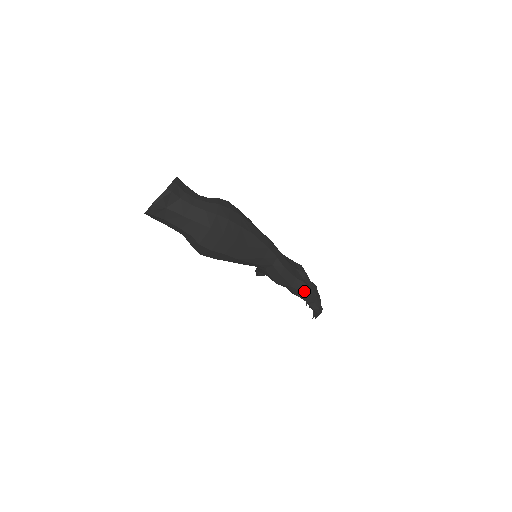
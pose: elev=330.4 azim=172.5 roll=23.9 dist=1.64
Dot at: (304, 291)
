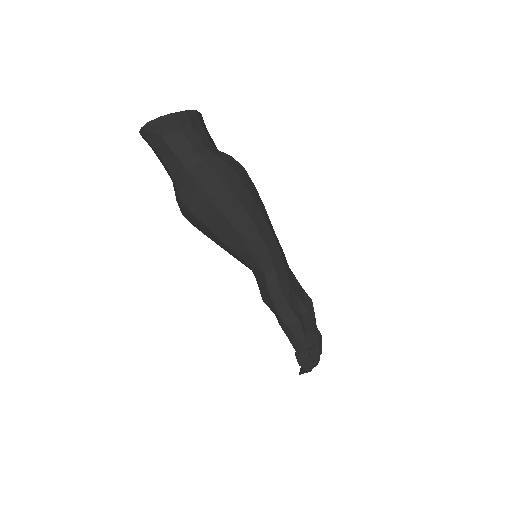
Dot at: (293, 329)
